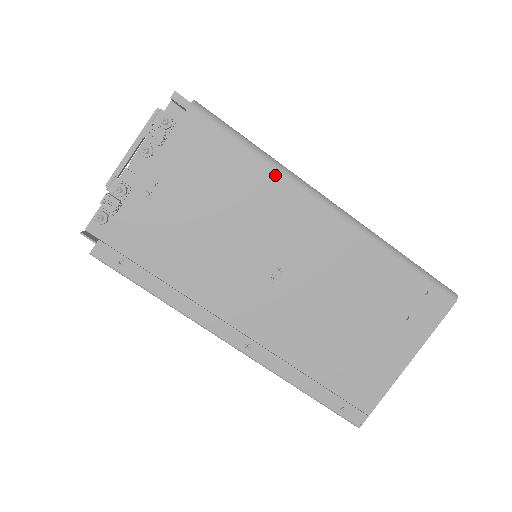
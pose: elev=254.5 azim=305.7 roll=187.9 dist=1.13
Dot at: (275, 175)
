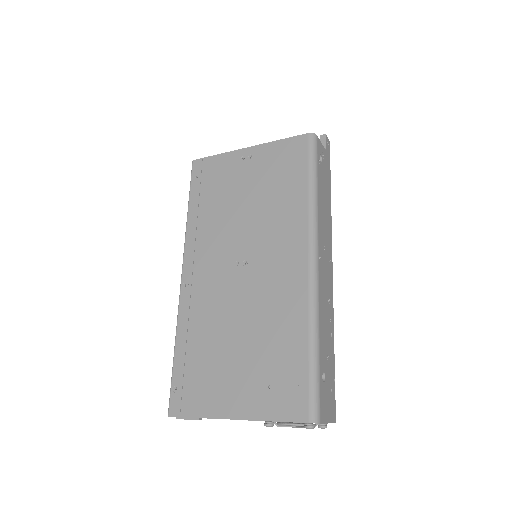
Dot at: (305, 209)
